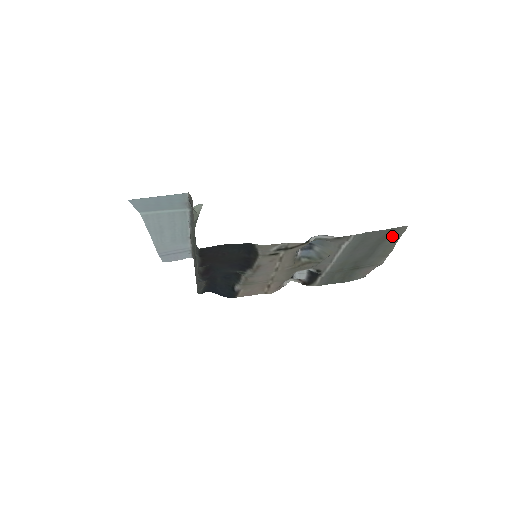
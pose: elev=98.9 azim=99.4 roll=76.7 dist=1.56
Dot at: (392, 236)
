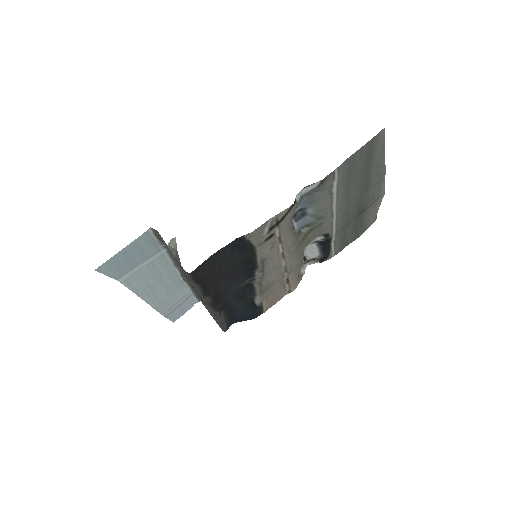
Dot at: (376, 151)
